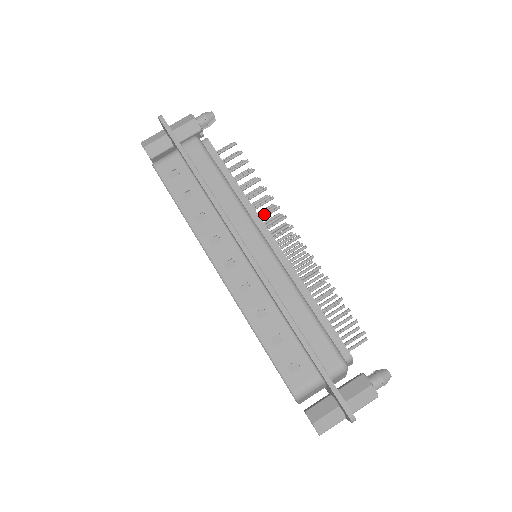
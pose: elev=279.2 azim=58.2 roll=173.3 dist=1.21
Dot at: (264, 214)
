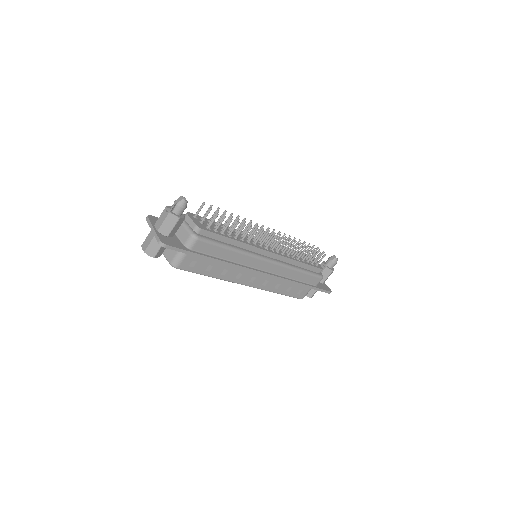
Dot at: (256, 241)
